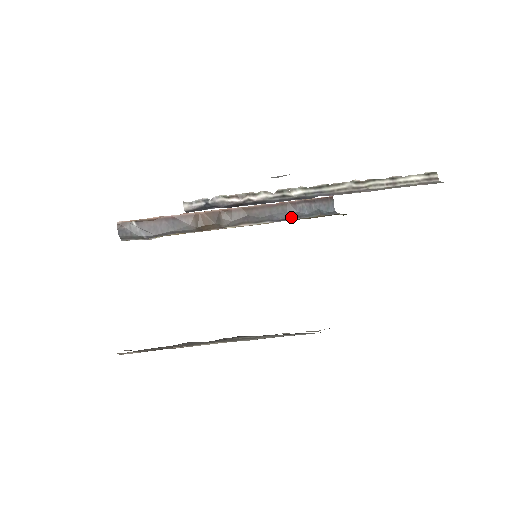
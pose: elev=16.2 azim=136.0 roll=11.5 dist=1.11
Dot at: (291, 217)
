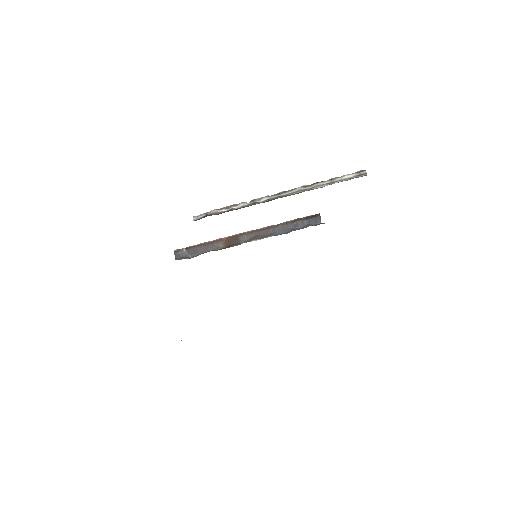
Dot at: (288, 231)
